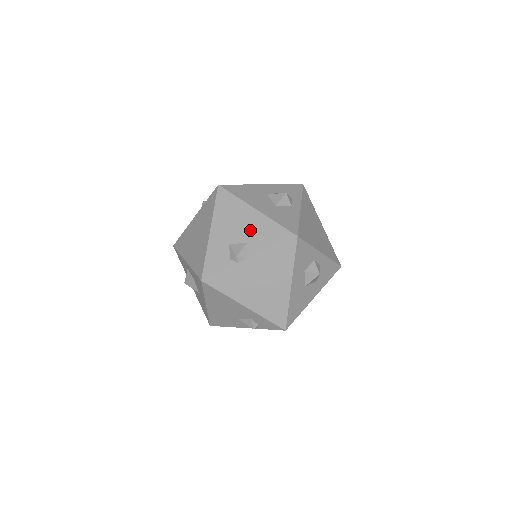
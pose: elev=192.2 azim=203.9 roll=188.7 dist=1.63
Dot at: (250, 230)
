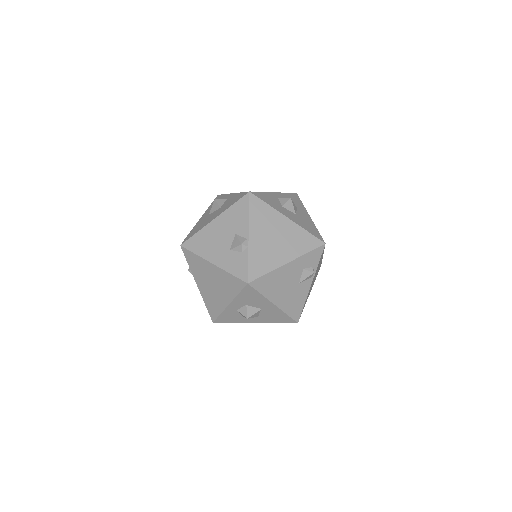
Dot at: (227, 229)
